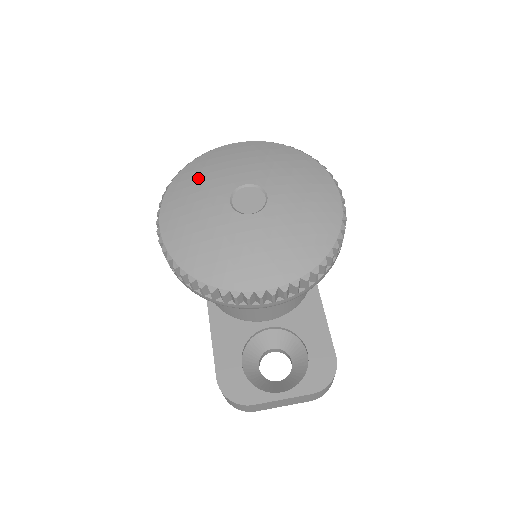
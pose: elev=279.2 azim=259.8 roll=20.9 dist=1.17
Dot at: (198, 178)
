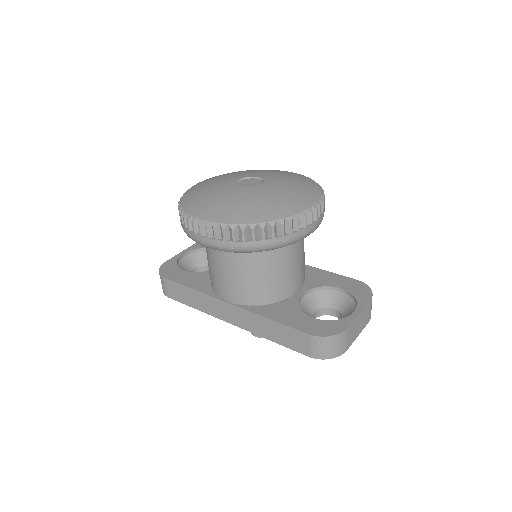
Dot at: (202, 194)
